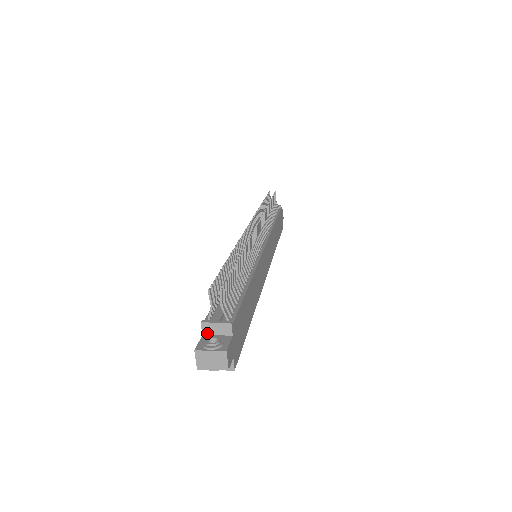
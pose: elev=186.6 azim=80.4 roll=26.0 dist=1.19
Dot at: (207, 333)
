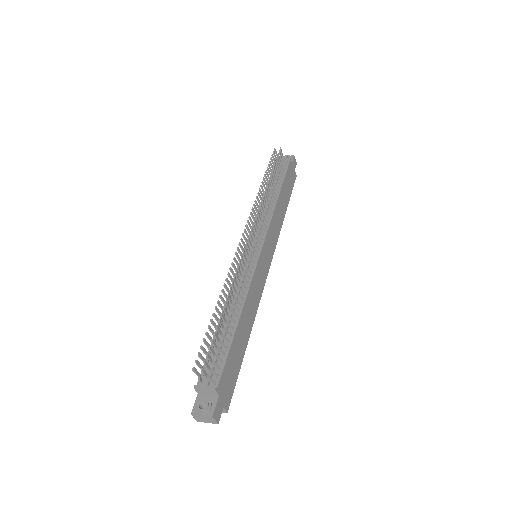
Dot at: (201, 393)
